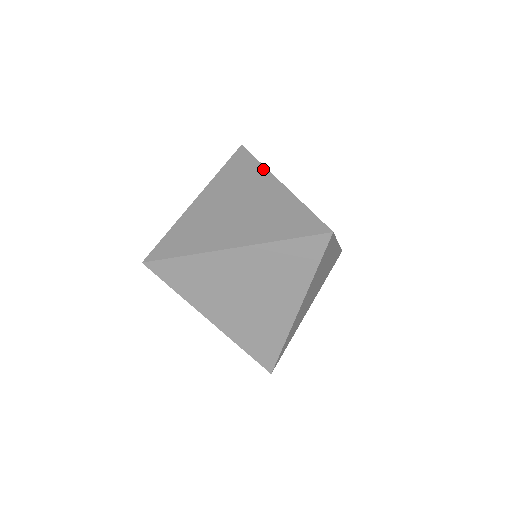
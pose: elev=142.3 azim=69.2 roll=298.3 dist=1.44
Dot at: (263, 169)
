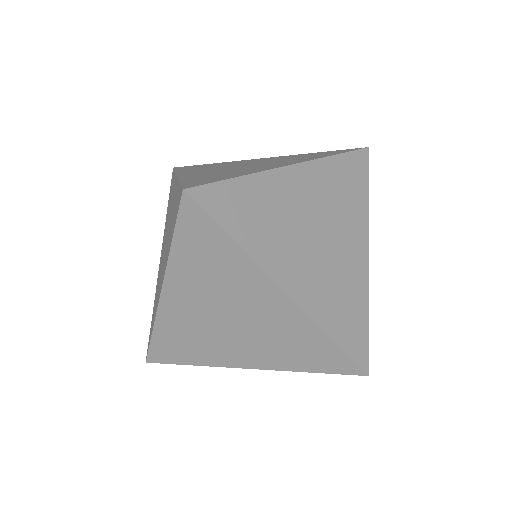
Dot at: (248, 261)
